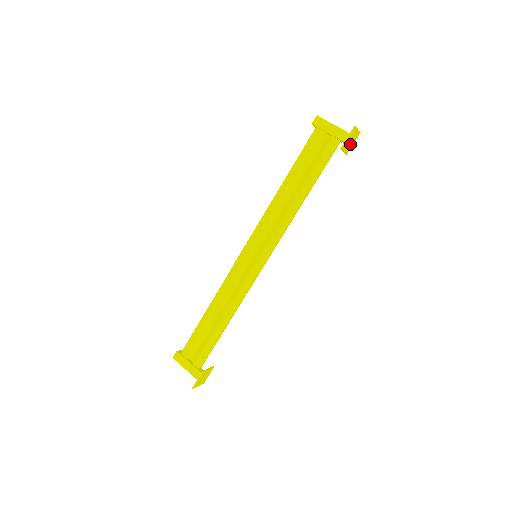
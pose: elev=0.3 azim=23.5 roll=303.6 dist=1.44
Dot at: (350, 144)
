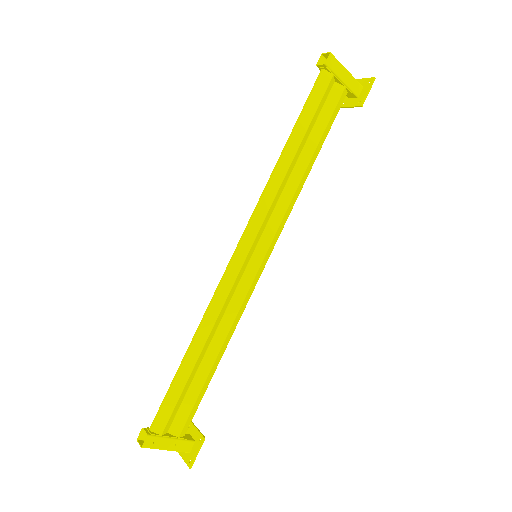
Dot at: (351, 96)
